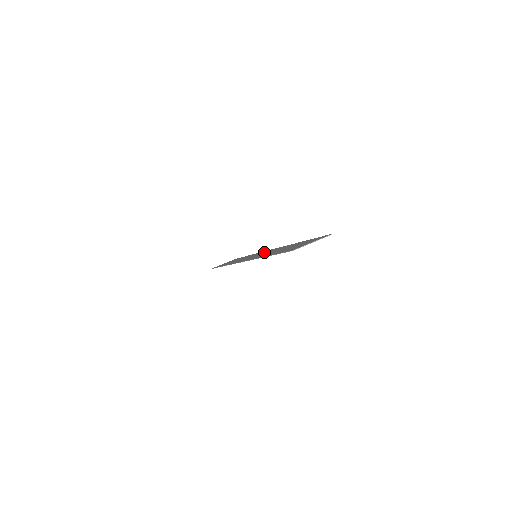
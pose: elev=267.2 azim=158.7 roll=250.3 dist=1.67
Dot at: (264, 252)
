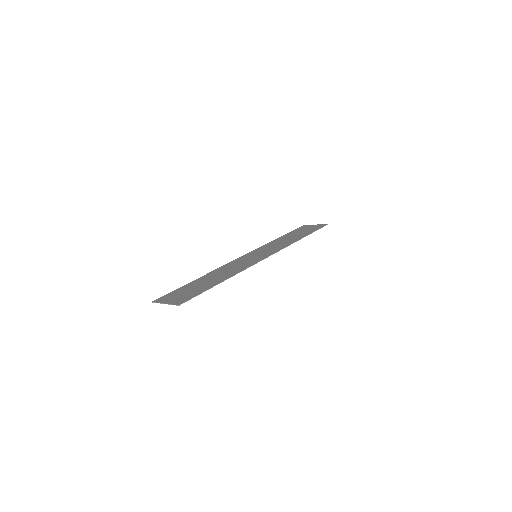
Dot at: (260, 256)
